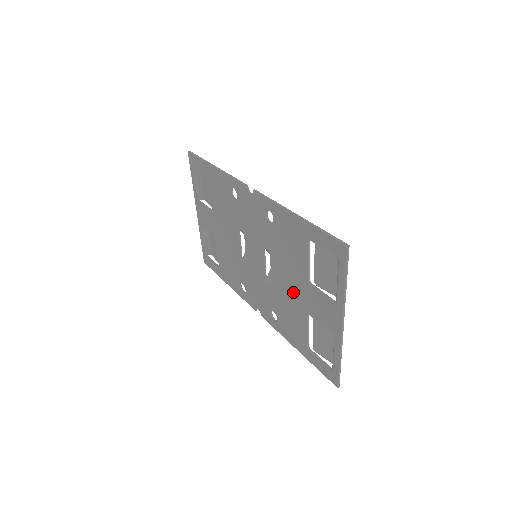
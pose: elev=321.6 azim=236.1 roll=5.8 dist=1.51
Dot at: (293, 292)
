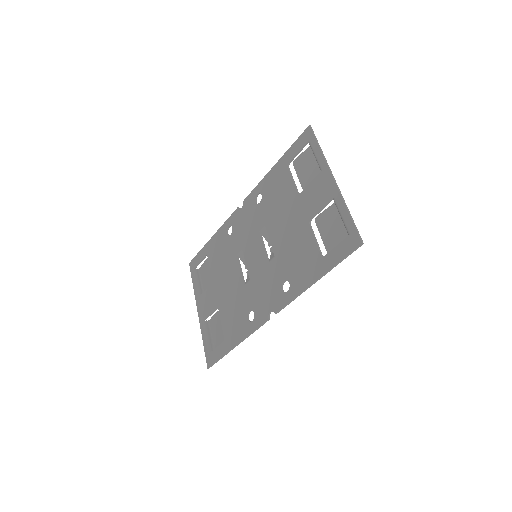
Dot at: (292, 225)
